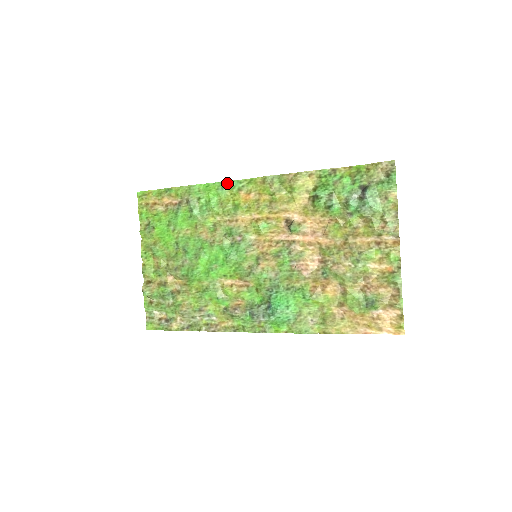
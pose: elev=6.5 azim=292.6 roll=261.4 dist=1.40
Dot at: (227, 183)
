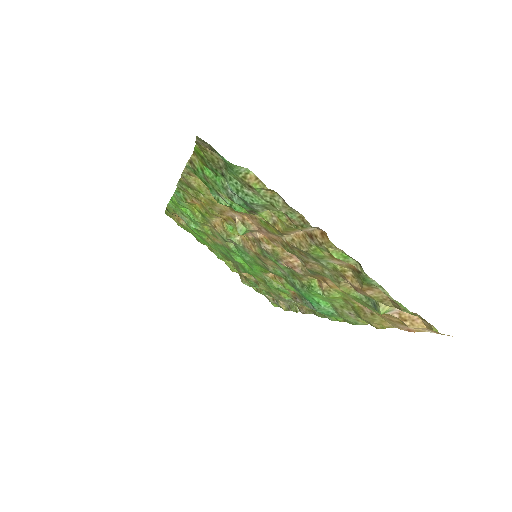
Dot at: (176, 195)
